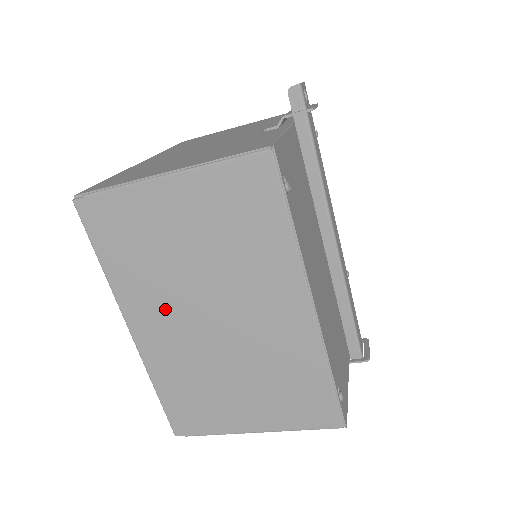
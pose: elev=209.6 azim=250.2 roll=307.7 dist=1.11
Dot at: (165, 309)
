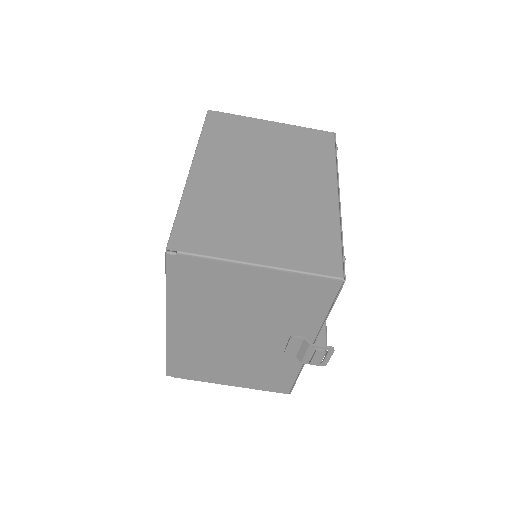
Dot at: (231, 165)
